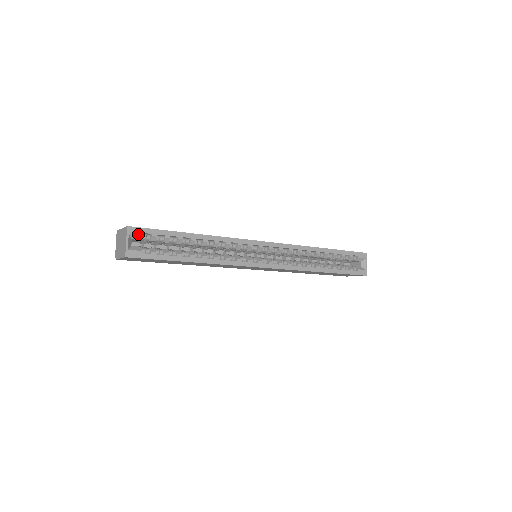
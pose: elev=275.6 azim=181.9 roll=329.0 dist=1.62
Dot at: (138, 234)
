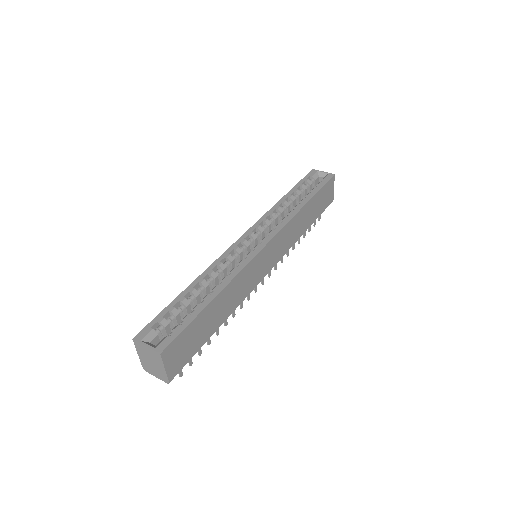
Dot at: (148, 333)
